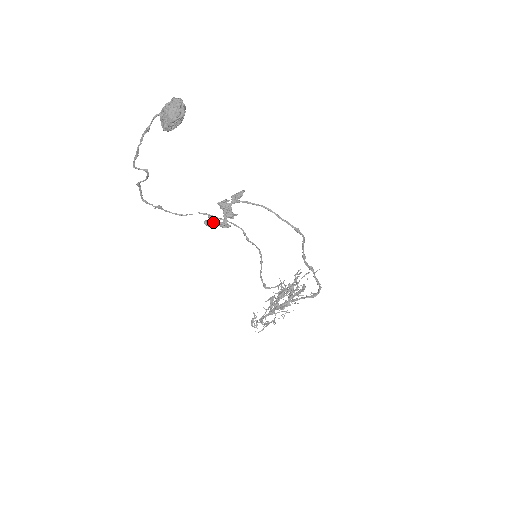
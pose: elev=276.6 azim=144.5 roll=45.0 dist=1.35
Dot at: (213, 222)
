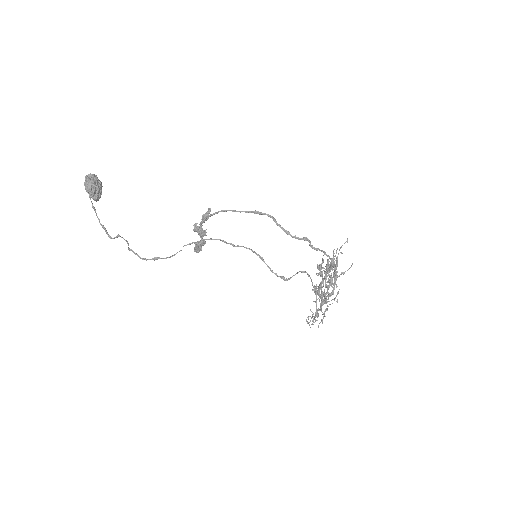
Dot at: (197, 247)
